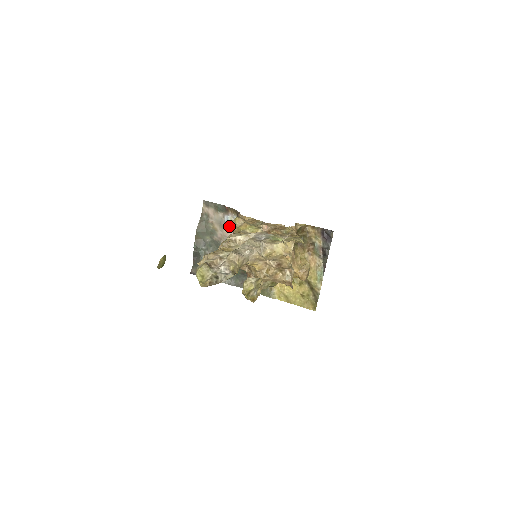
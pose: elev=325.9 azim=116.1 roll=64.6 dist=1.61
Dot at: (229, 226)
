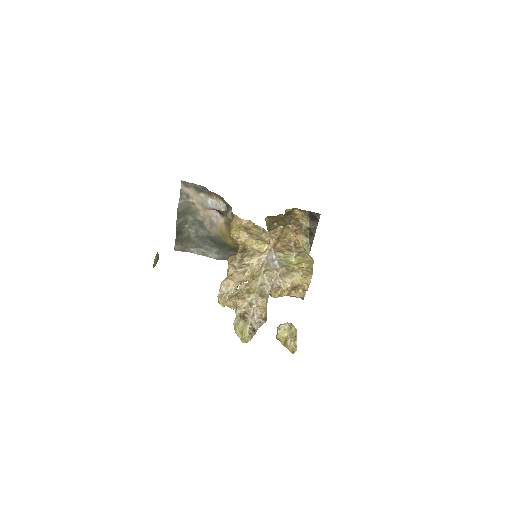
Dot at: (214, 209)
